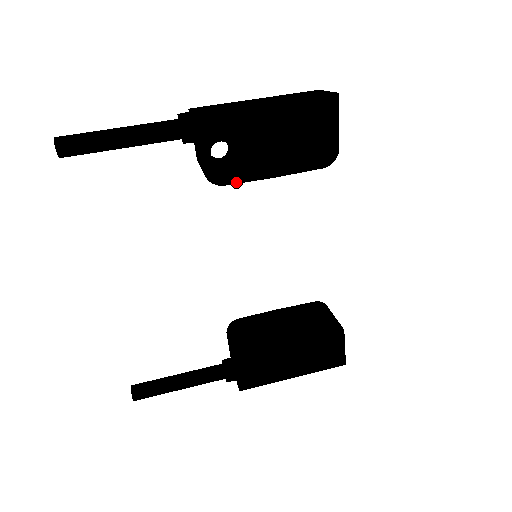
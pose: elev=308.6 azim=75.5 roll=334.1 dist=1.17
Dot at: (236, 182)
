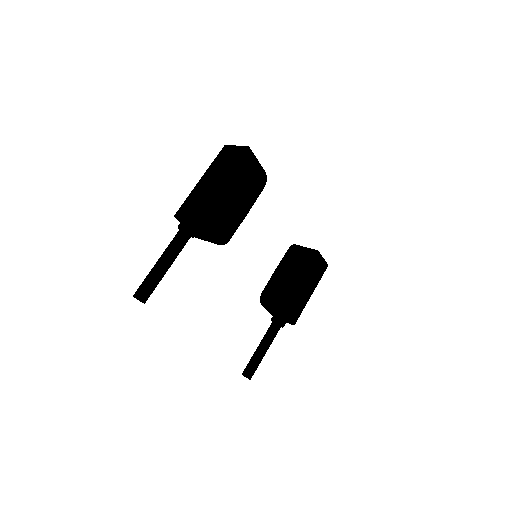
Dot at: (233, 233)
